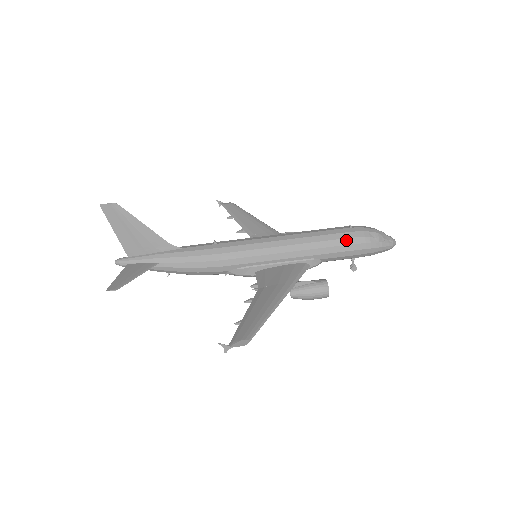
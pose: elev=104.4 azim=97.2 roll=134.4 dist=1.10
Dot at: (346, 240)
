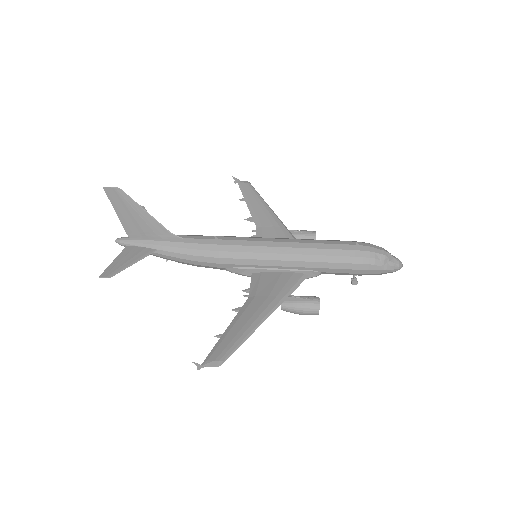
Dot at: (349, 258)
